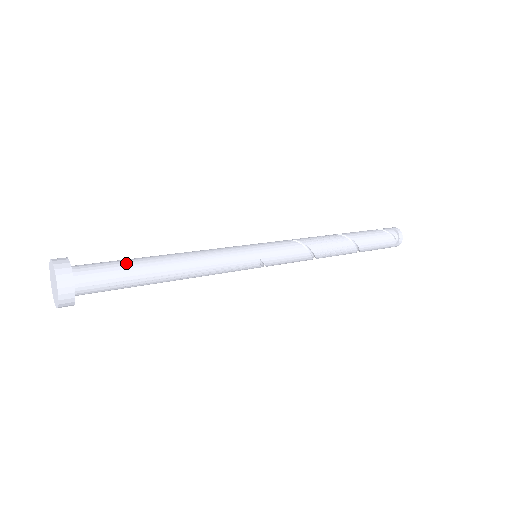
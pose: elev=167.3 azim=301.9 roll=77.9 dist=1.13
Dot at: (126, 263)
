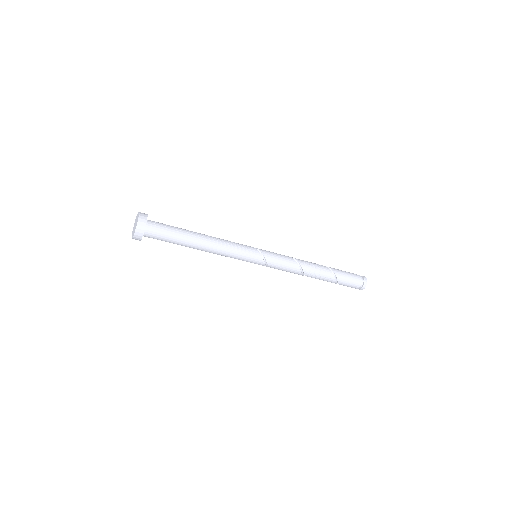
Dot at: occluded
